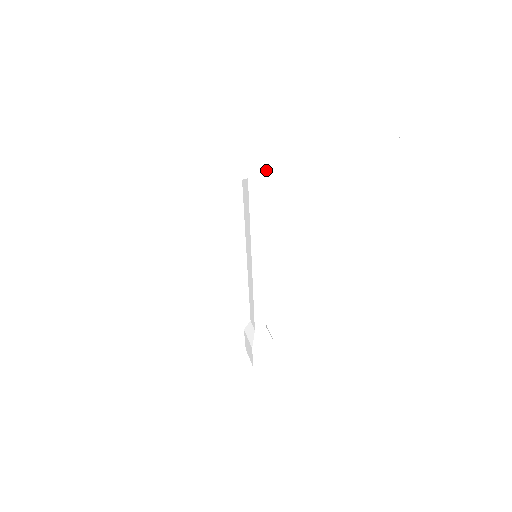
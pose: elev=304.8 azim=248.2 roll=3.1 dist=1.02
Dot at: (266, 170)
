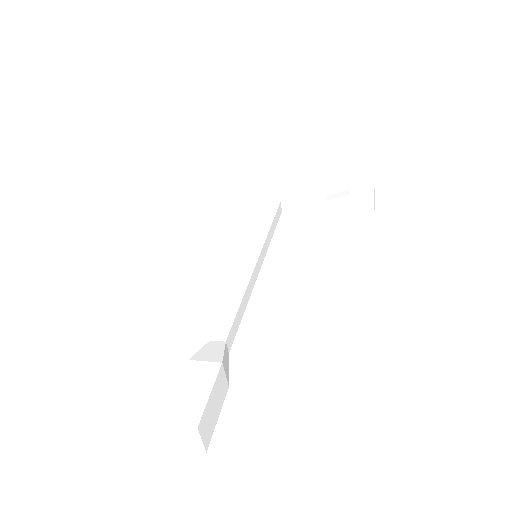
Dot at: (282, 201)
